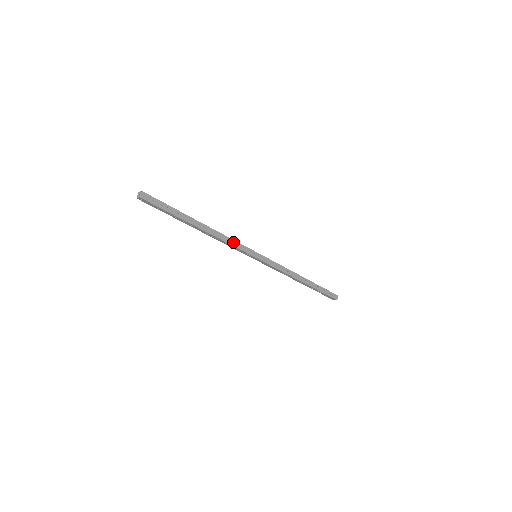
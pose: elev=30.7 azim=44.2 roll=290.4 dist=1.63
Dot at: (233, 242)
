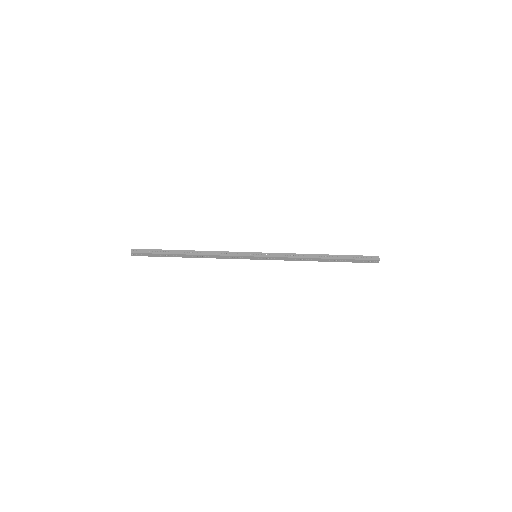
Dot at: (225, 253)
